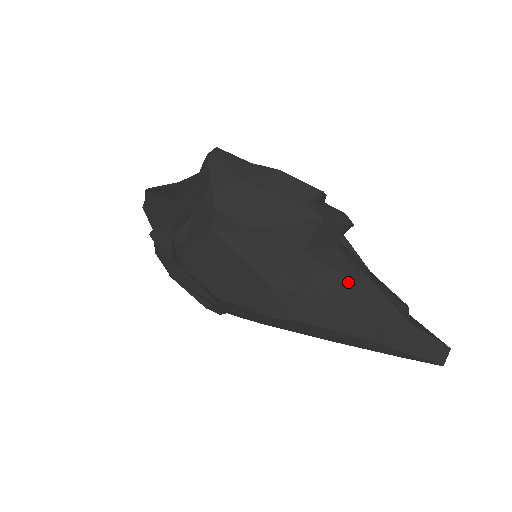
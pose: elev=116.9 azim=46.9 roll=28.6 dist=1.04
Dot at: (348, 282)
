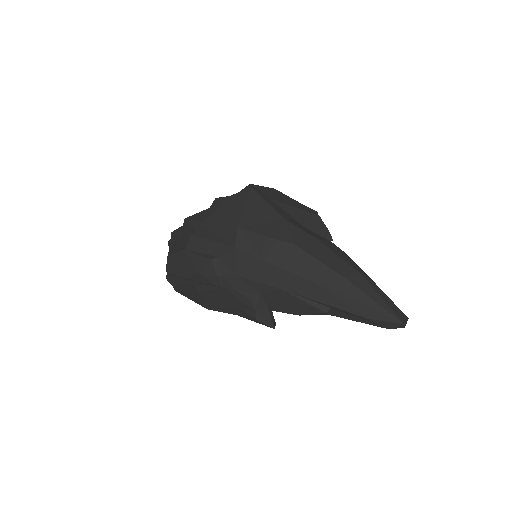
Dot at: (332, 244)
